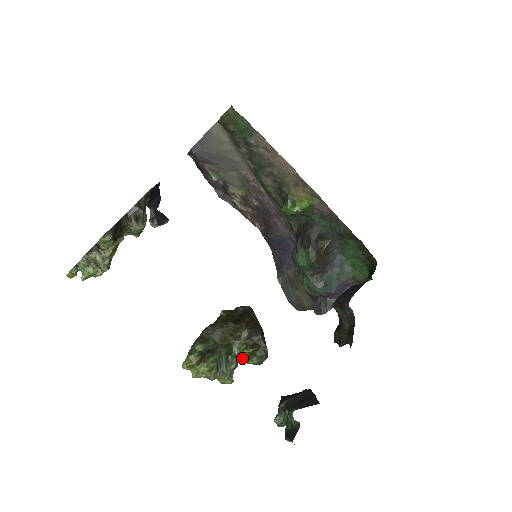
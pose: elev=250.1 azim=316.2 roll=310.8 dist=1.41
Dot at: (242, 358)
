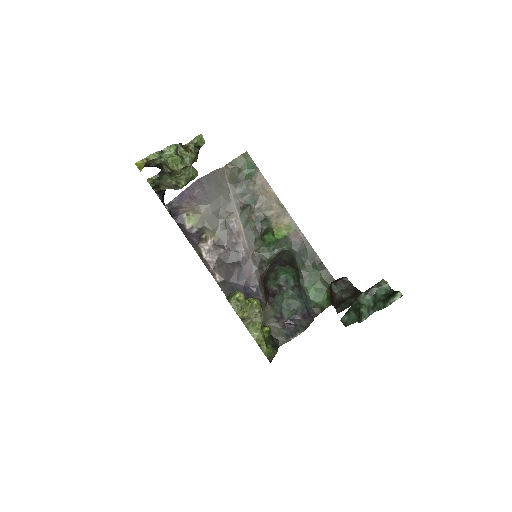
Dot at: occluded
